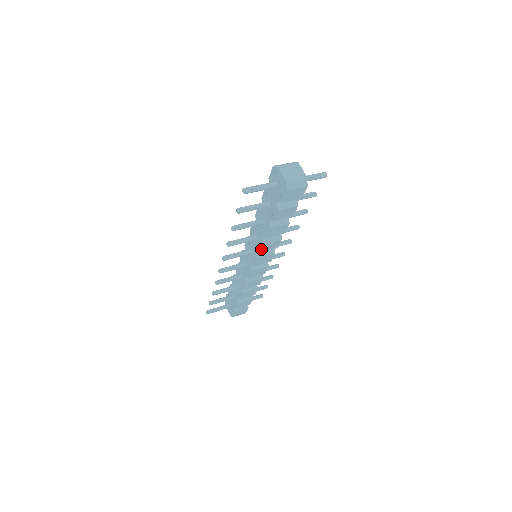
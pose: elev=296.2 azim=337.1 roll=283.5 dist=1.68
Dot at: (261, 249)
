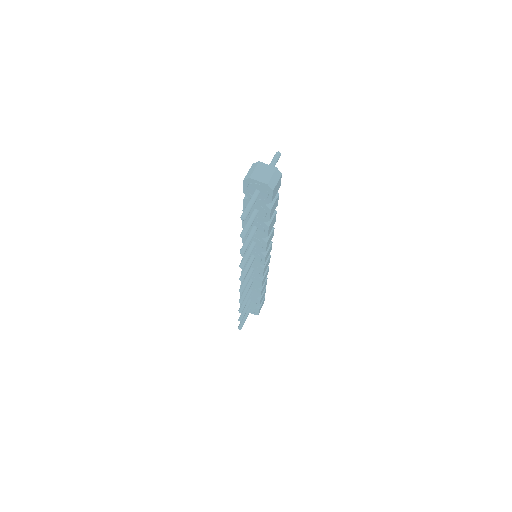
Dot at: (266, 248)
